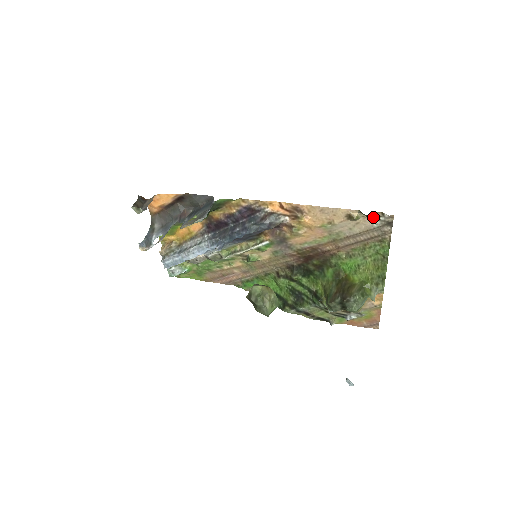
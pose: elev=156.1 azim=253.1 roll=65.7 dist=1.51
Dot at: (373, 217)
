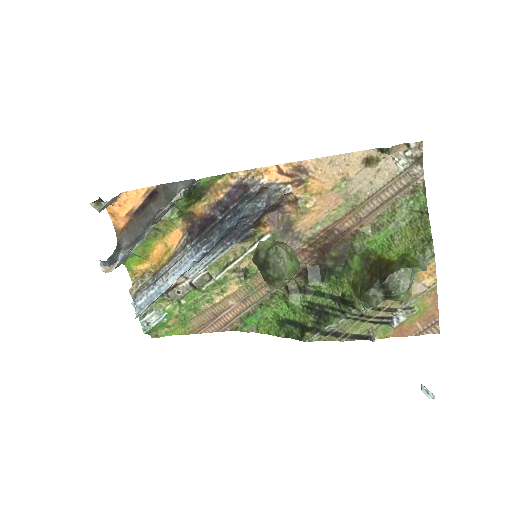
Dot at: (396, 155)
